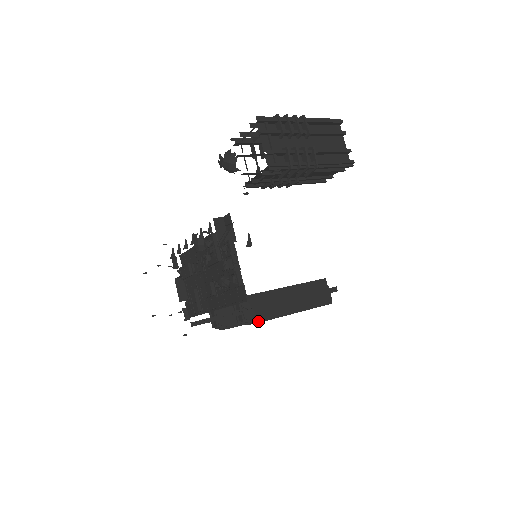
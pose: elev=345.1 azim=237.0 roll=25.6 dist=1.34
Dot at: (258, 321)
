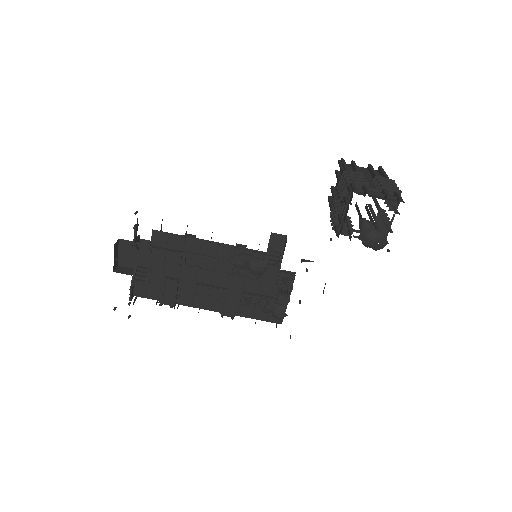
Dot at: occluded
